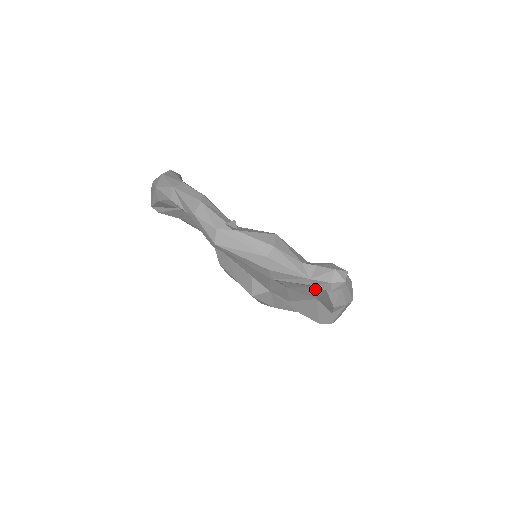
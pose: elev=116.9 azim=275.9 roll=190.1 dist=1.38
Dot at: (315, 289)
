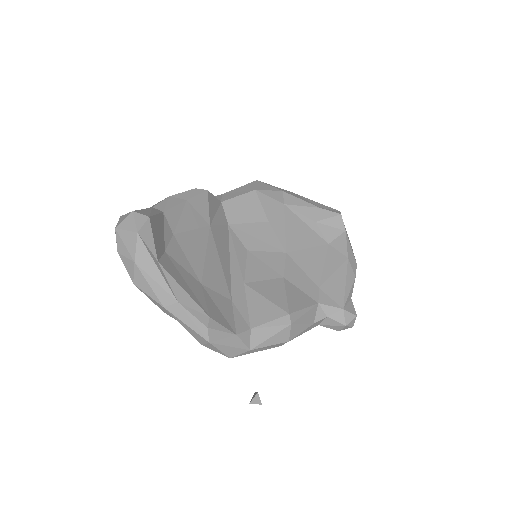
Dot at: occluded
